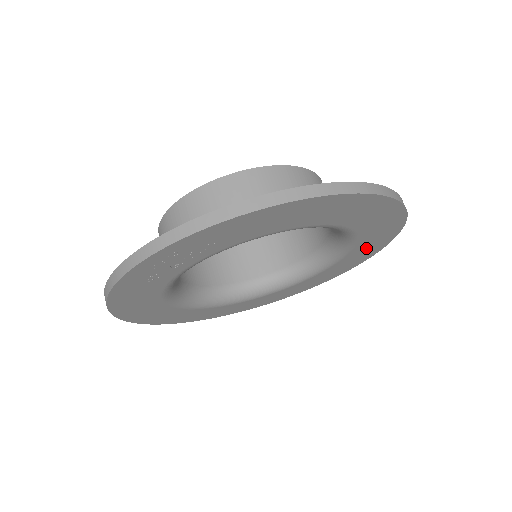
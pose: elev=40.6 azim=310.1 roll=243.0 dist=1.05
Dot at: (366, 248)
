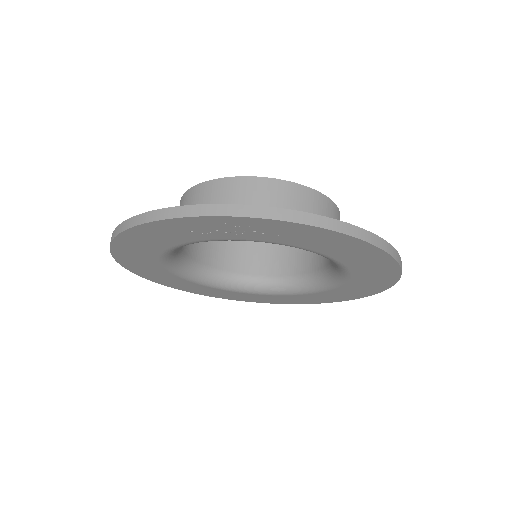
Dot at: (330, 296)
